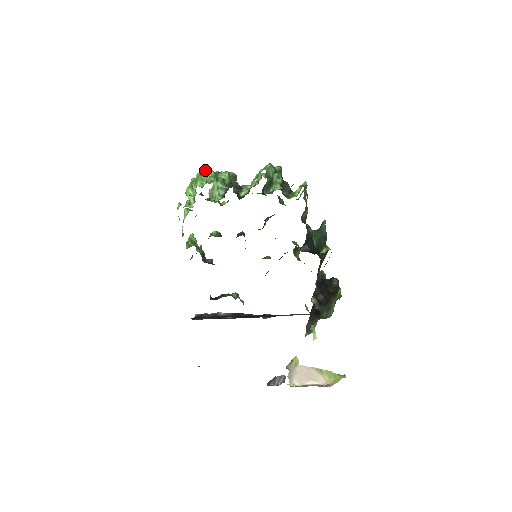
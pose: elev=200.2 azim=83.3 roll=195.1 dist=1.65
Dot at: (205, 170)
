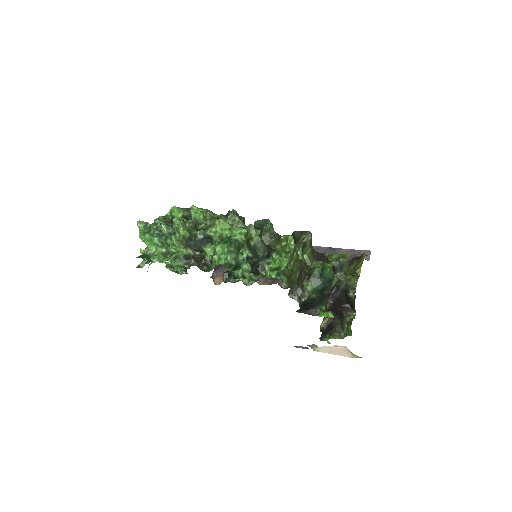
Dot at: (146, 239)
